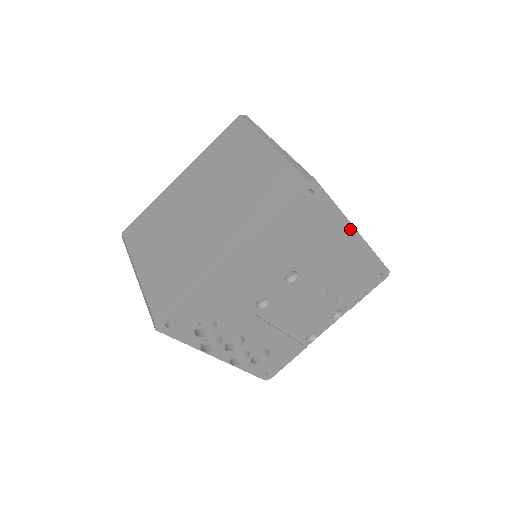
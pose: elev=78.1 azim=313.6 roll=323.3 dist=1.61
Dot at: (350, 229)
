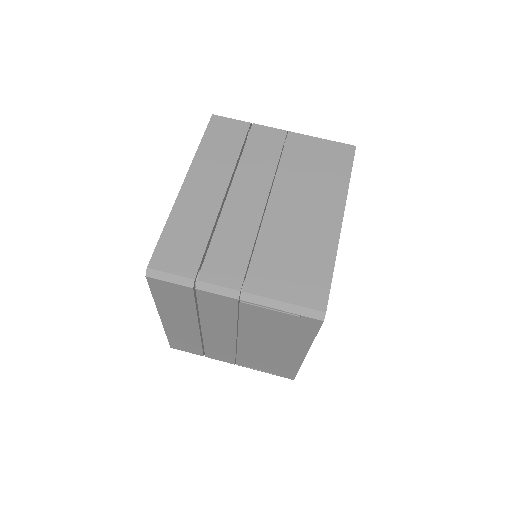
Dot at: occluded
